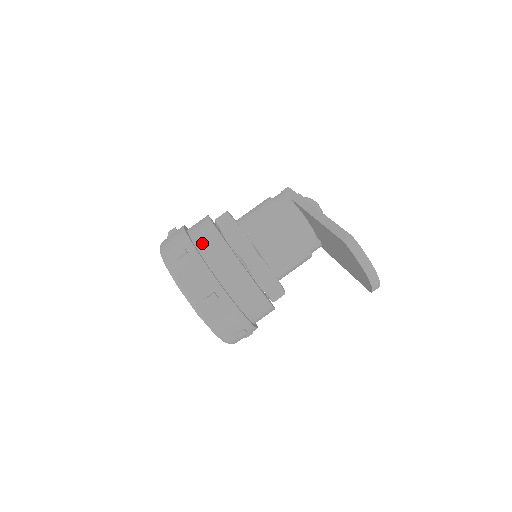
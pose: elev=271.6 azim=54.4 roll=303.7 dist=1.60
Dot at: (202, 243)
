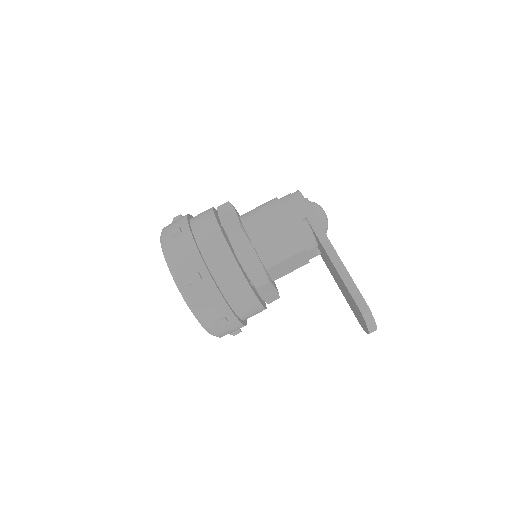
Dot at: (215, 266)
